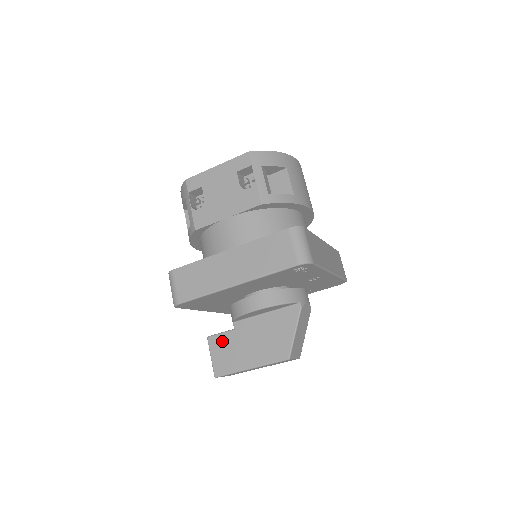
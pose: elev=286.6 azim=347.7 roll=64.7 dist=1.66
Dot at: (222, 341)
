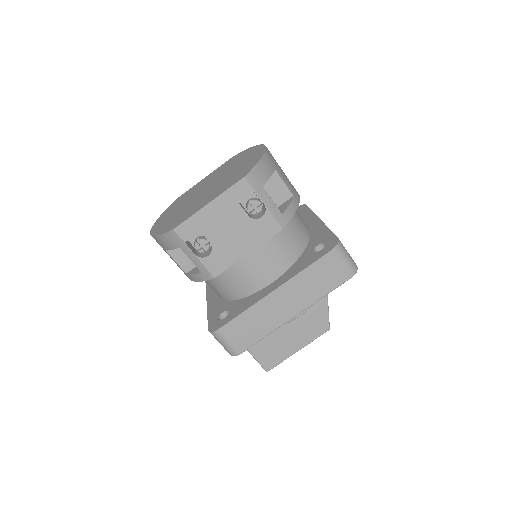
Dot at: (262, 344)
